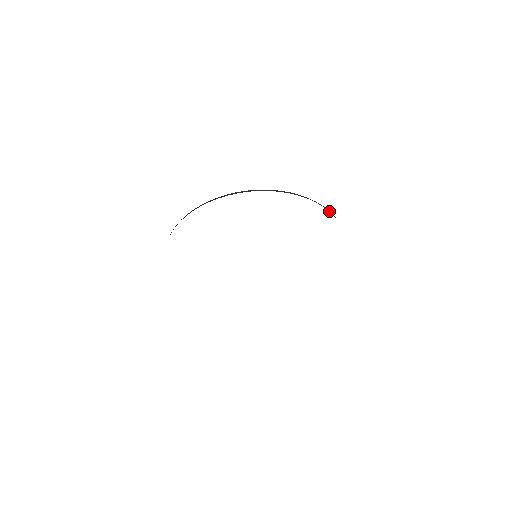
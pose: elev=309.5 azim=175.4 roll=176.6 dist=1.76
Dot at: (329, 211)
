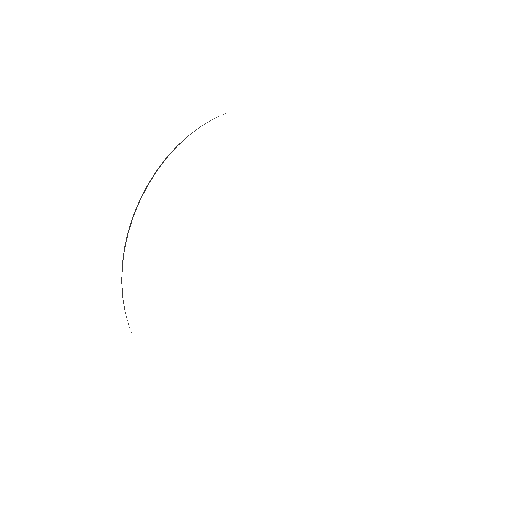
Dot at: occluded
